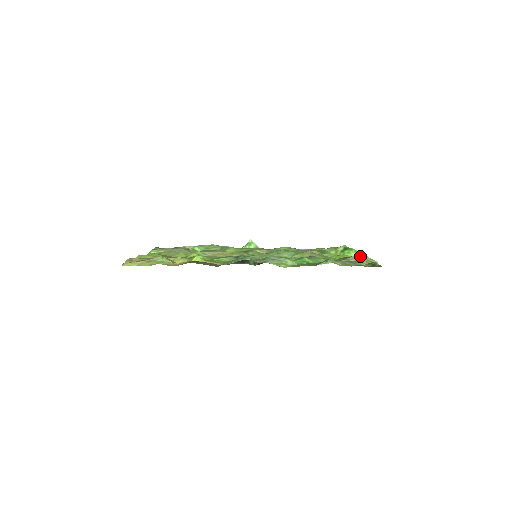
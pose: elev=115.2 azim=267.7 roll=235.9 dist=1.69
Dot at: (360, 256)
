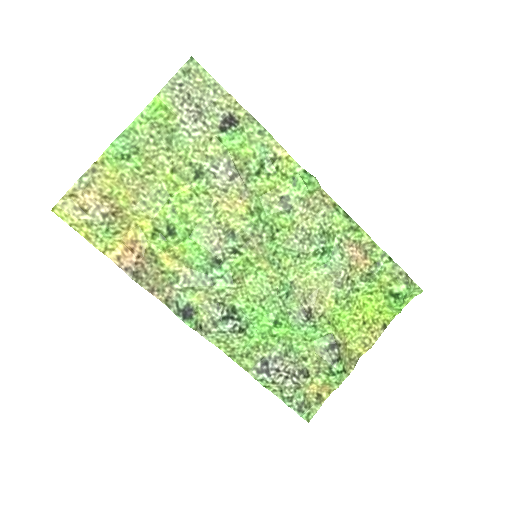
Dot at: (331, 373)
